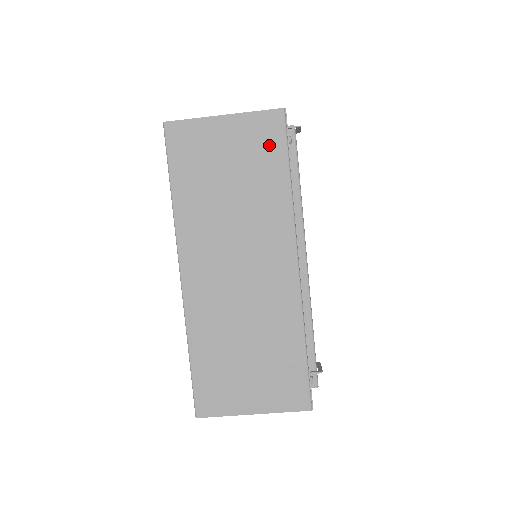
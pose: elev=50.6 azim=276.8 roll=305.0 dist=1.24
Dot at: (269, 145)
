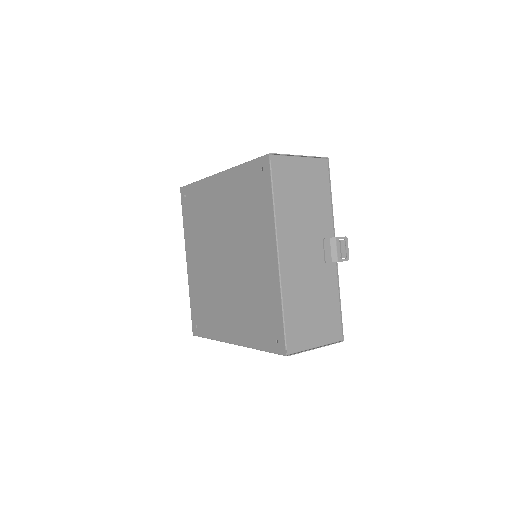
Dot at: occluded
